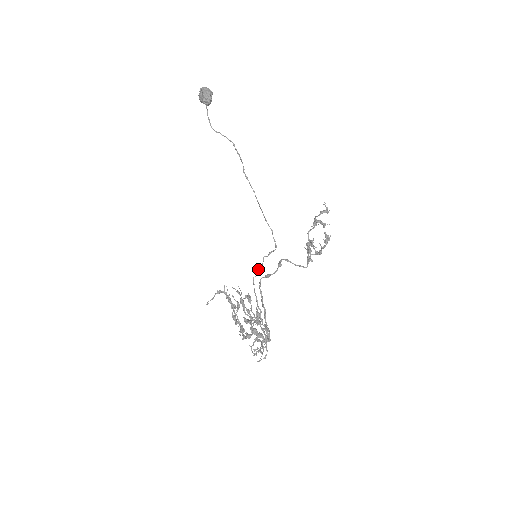
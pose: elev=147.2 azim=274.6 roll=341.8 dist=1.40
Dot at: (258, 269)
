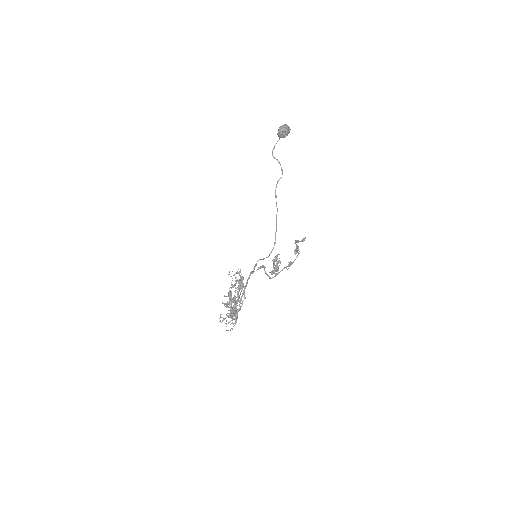
Dot at: (254, 266)
